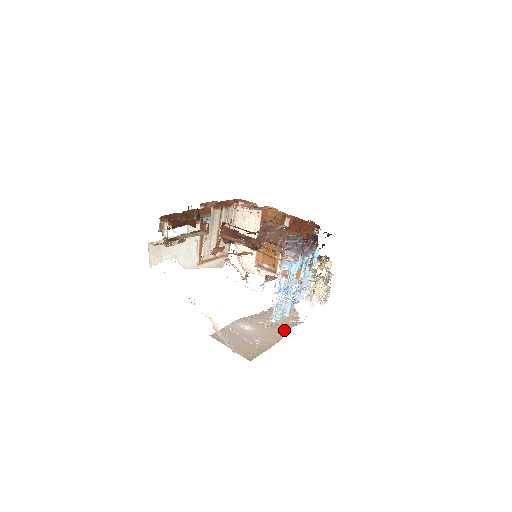
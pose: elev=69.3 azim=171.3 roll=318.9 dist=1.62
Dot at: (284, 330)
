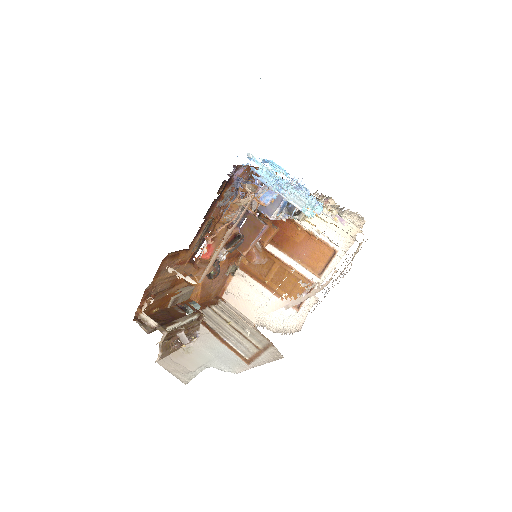
Dot at: occluded
